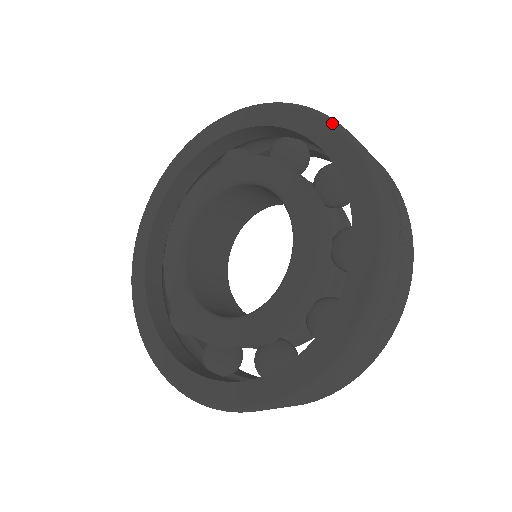
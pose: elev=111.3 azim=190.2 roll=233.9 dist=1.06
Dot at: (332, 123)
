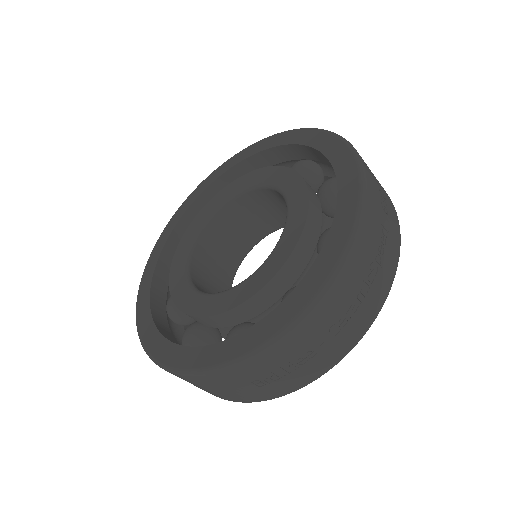
Dot at: (360, 193)
